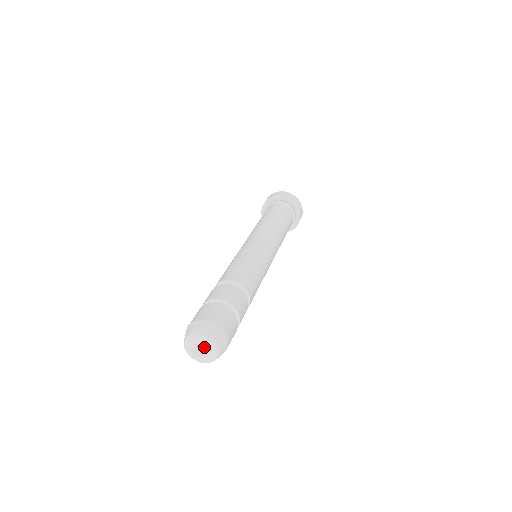
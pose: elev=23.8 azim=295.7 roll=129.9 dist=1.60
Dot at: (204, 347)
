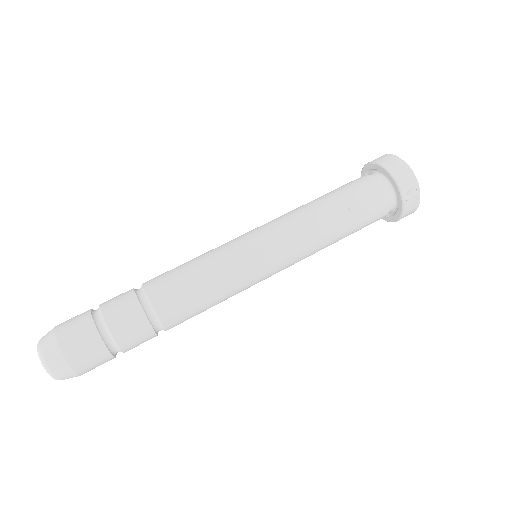
Dot at: occluded
